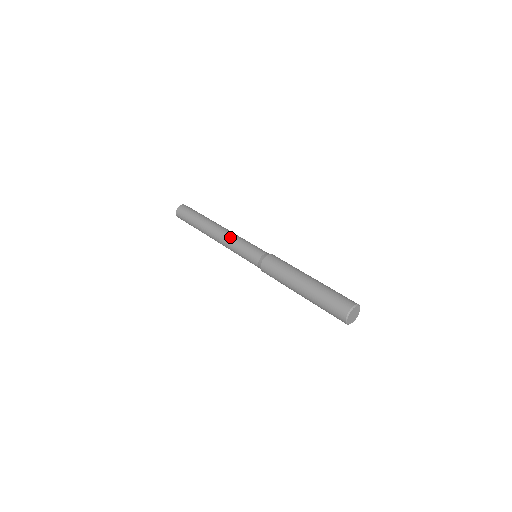
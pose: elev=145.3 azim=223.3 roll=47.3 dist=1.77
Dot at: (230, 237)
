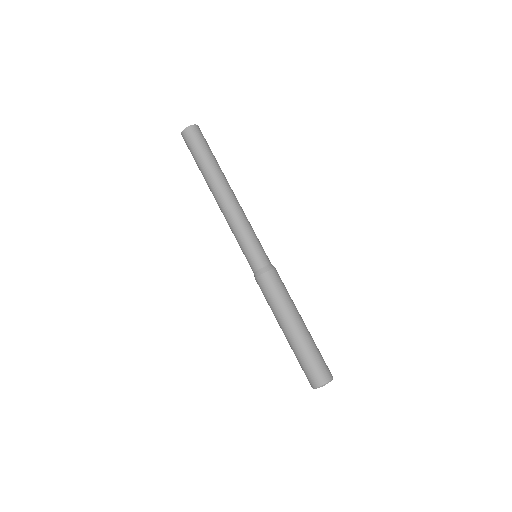
Dot at: (229, 223)
